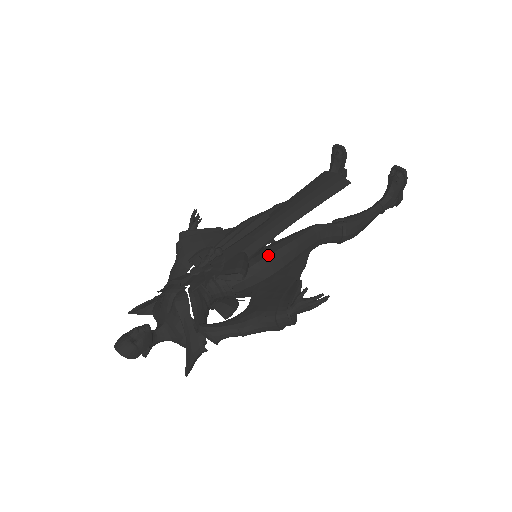
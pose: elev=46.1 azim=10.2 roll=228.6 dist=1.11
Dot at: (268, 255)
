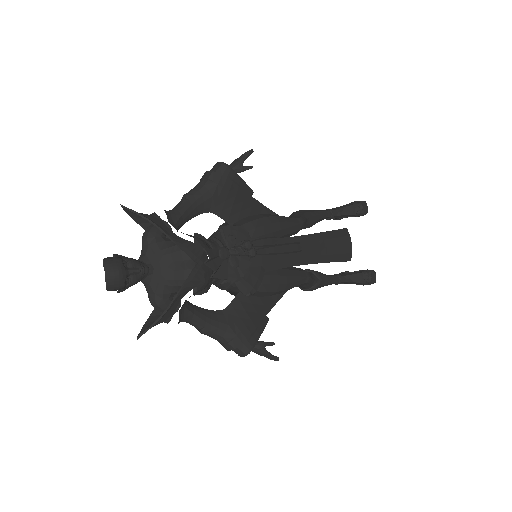
Dot at: (273, 284)
